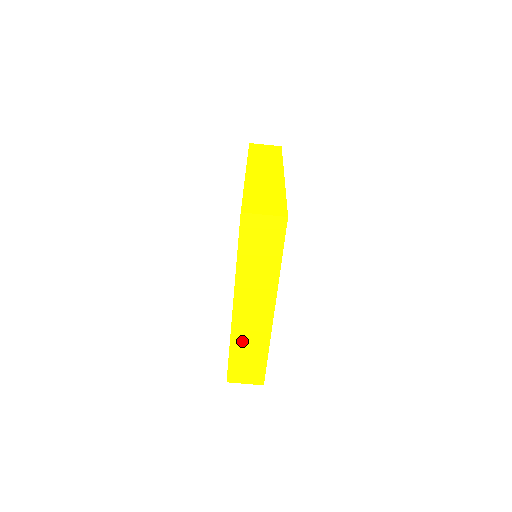
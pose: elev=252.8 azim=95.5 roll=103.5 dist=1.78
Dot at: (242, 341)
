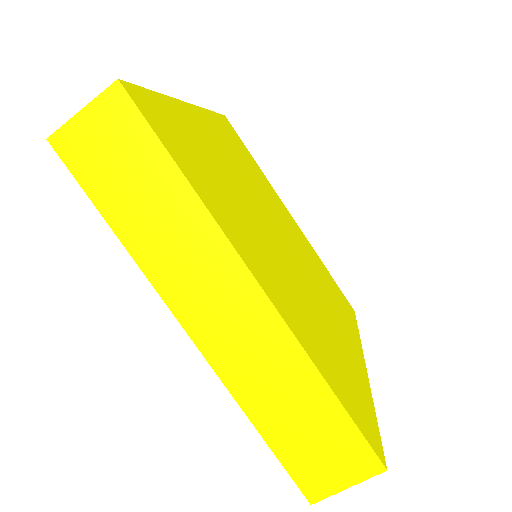
Dot at: (261, 393)
